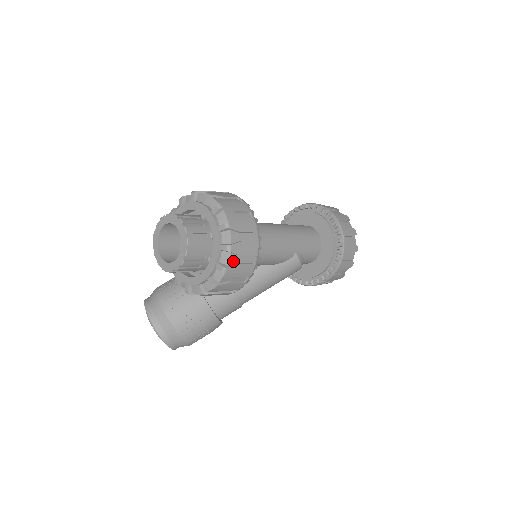
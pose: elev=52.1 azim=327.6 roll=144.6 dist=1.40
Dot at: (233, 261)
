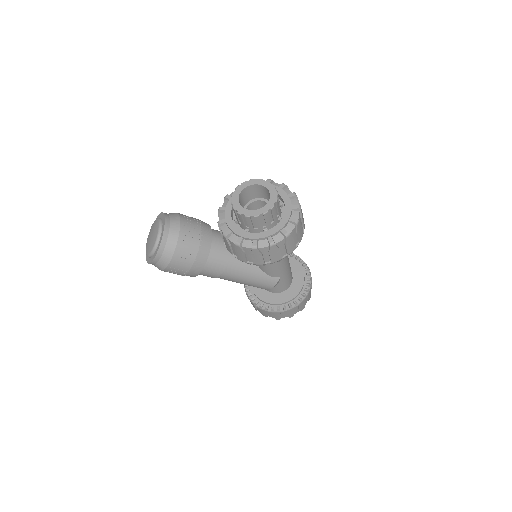
Dot at: (280, 244)
